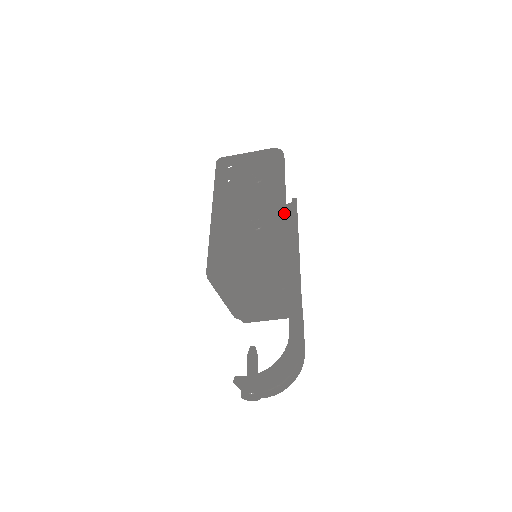
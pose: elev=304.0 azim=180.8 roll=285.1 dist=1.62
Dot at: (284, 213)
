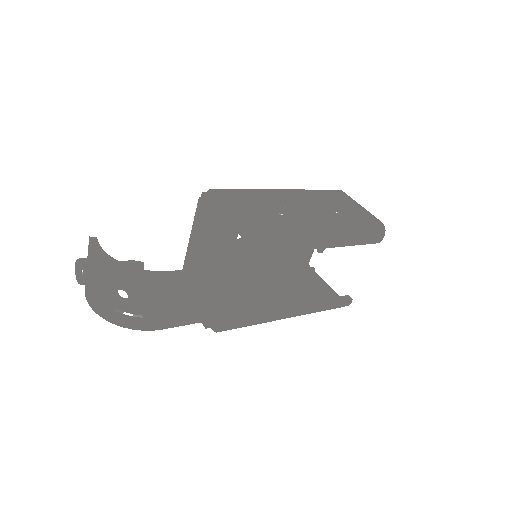
Dot at: (313, 240)
